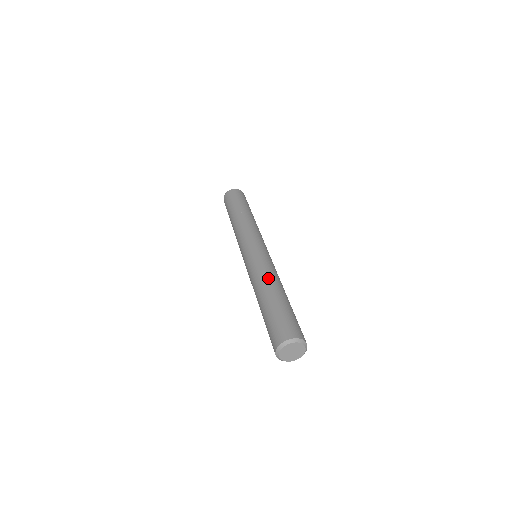
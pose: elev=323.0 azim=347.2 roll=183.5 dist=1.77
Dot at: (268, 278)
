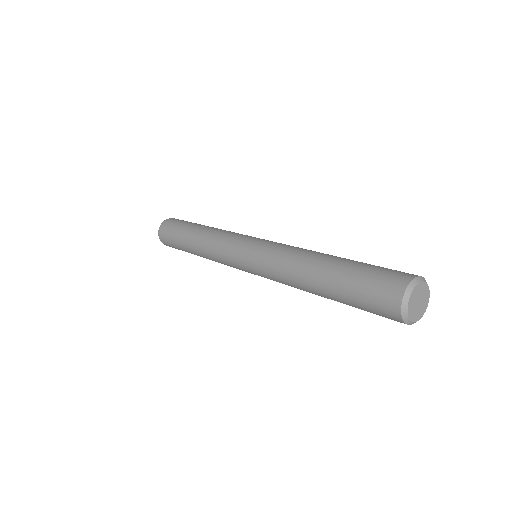
Dot at: (311, 250)
